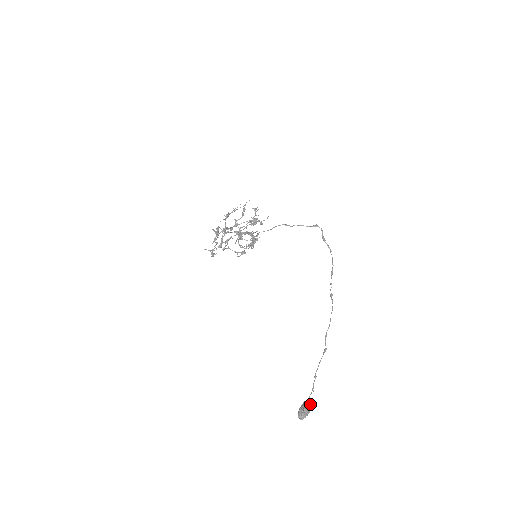
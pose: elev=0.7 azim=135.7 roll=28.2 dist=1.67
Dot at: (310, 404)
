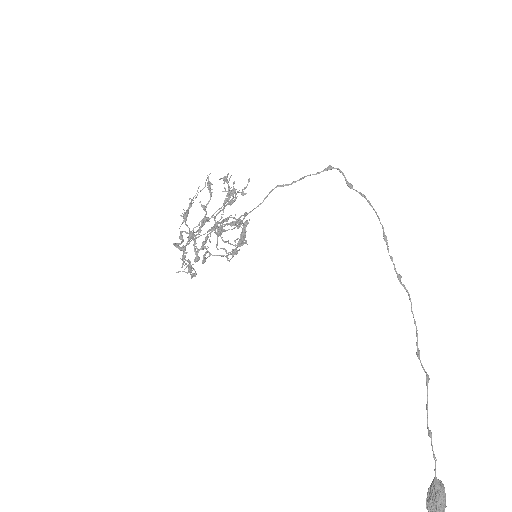
Dot at: (442, 491)
